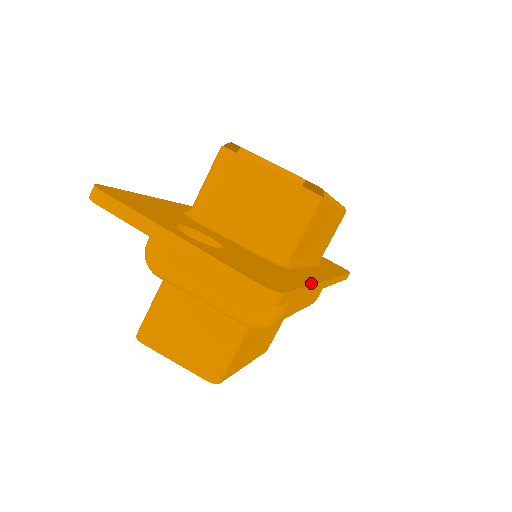
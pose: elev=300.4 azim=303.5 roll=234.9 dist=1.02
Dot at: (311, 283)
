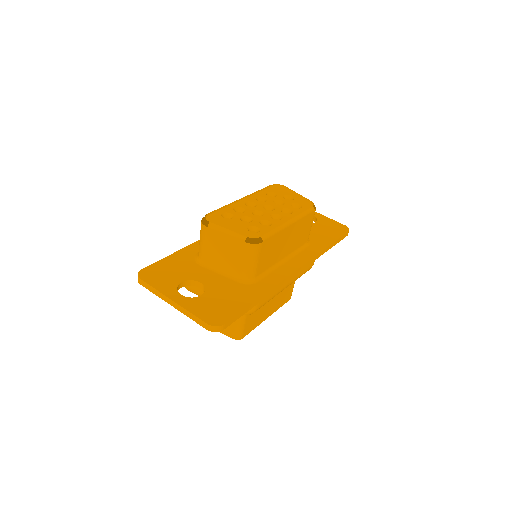
Dot at: (264, 293)
